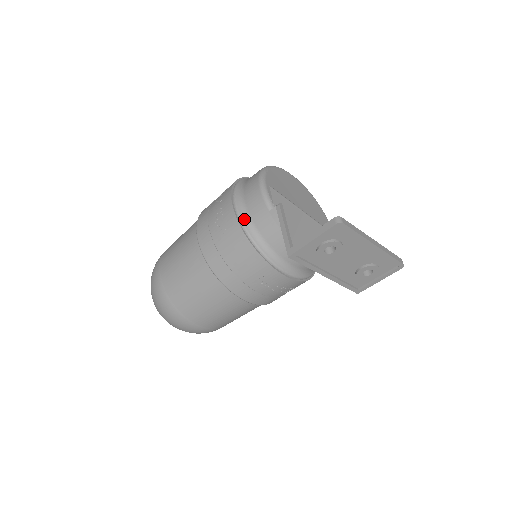
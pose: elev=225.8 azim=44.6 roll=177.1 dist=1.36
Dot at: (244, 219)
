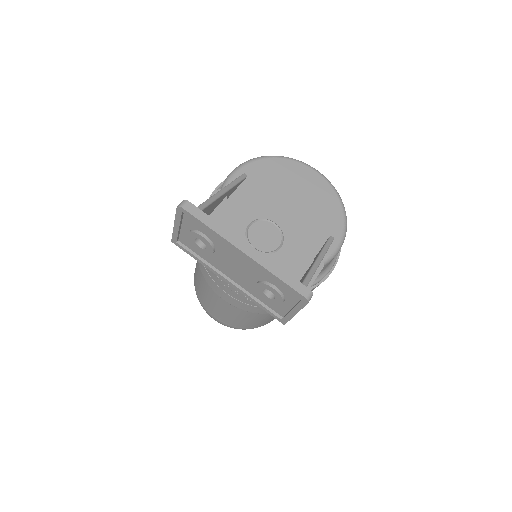
Dot at: occluded
